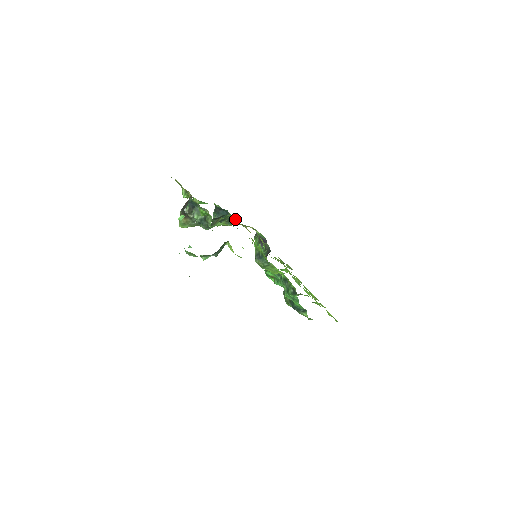
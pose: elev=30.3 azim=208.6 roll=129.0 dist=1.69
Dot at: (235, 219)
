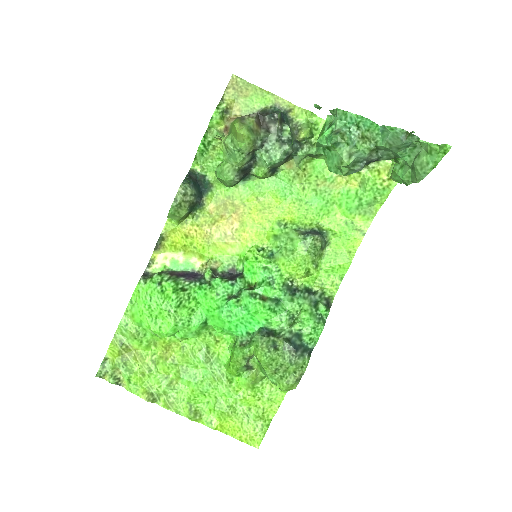
Dot at: (204, 207)
